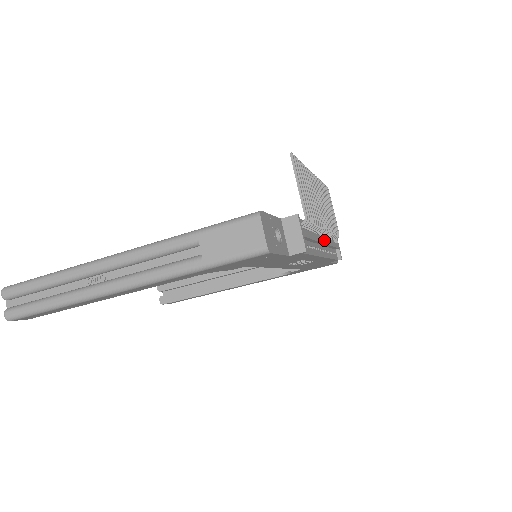
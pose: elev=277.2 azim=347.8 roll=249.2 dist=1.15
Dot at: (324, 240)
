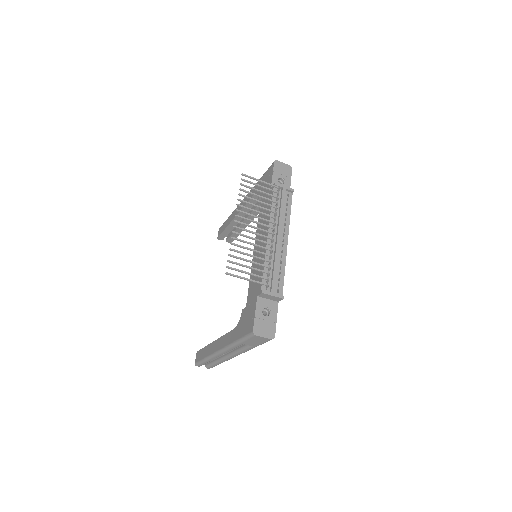
Dot at: (279, 236)
